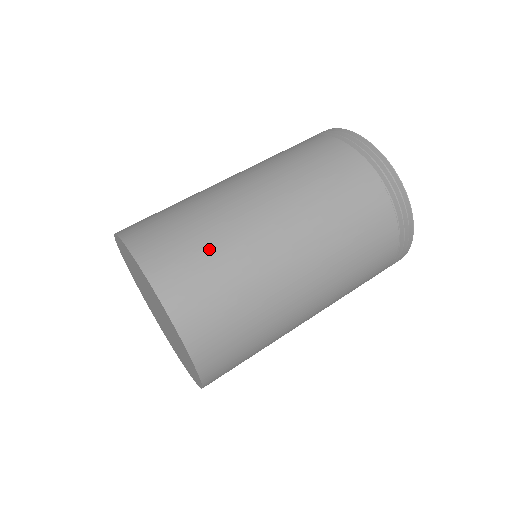
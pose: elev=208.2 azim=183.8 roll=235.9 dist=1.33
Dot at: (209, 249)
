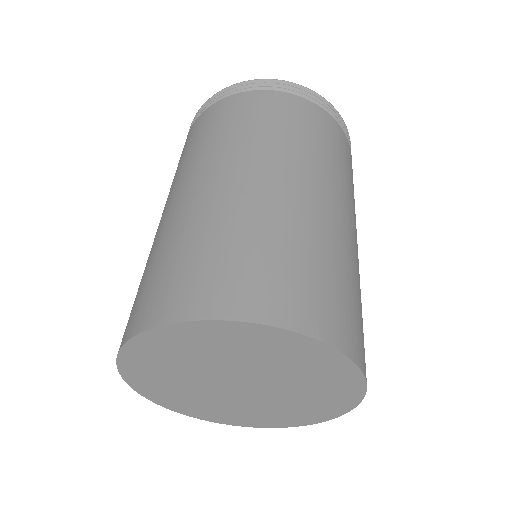
Dot at: (356, 293)
